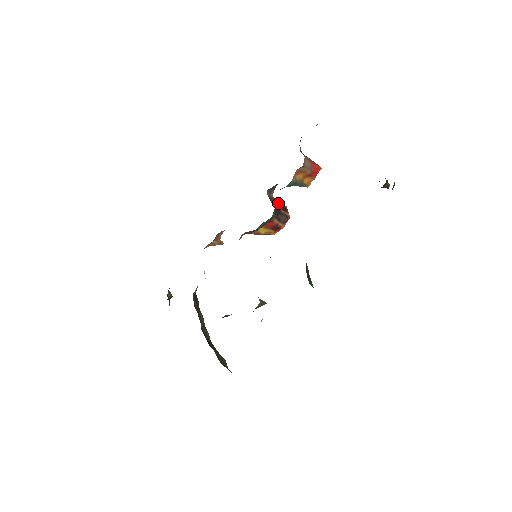
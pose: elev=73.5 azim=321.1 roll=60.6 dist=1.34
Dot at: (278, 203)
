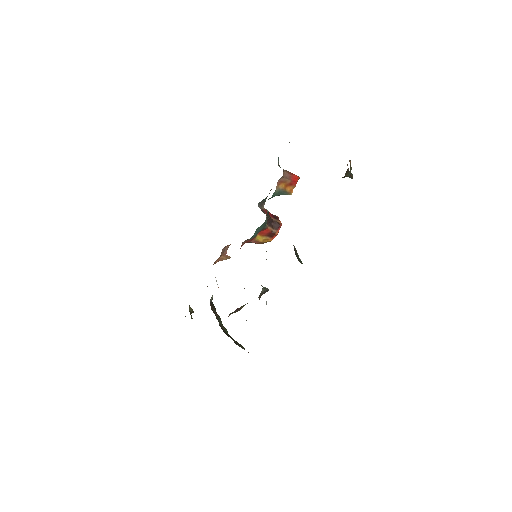
Dot at: (268, 211)
